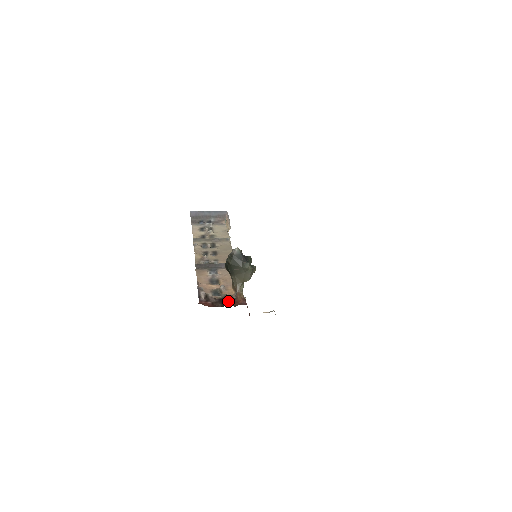
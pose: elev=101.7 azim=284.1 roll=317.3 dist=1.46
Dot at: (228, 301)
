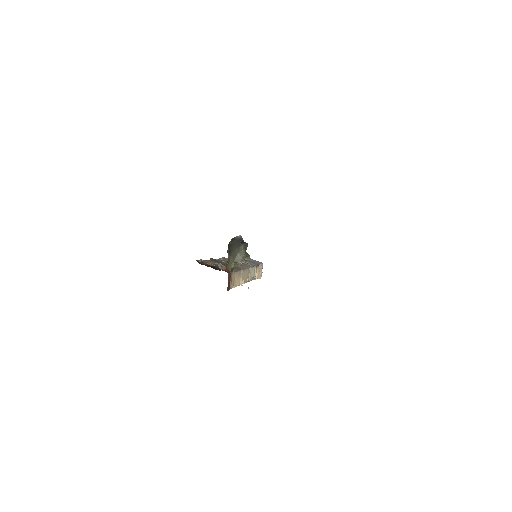
Dot at: (216, 268)
